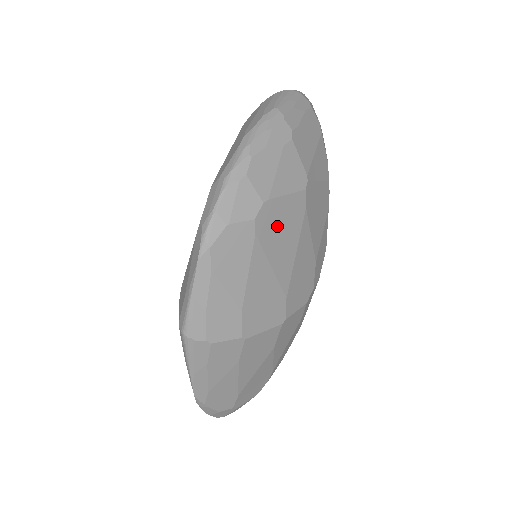
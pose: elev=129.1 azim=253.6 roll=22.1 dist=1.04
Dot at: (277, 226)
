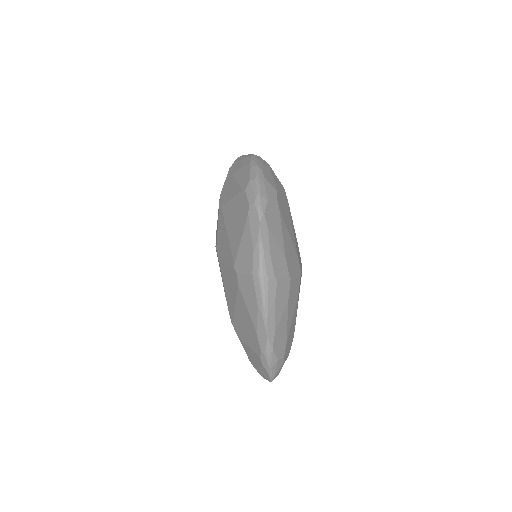
Dot at: (284, 208)
